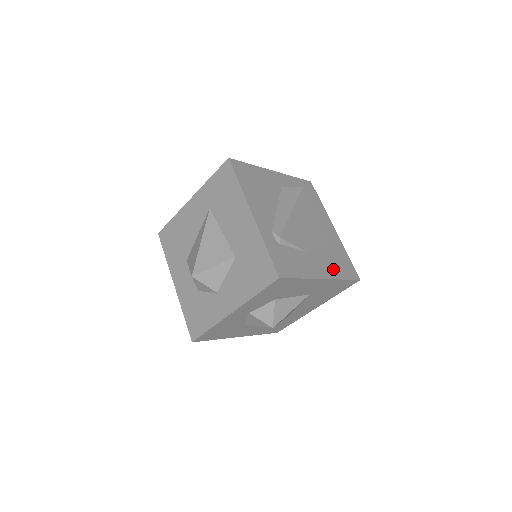
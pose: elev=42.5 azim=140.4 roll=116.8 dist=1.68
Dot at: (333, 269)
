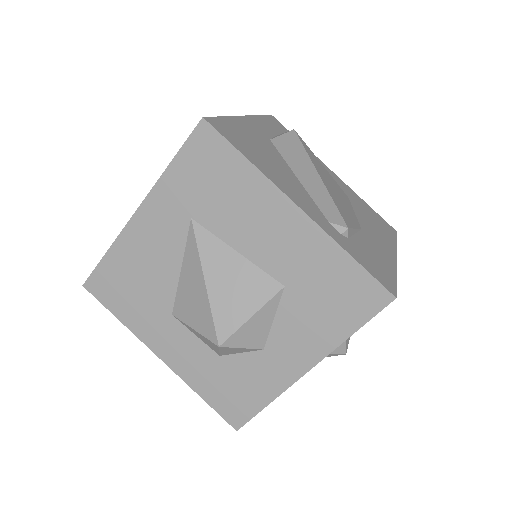
Dot at: (384, 236)
